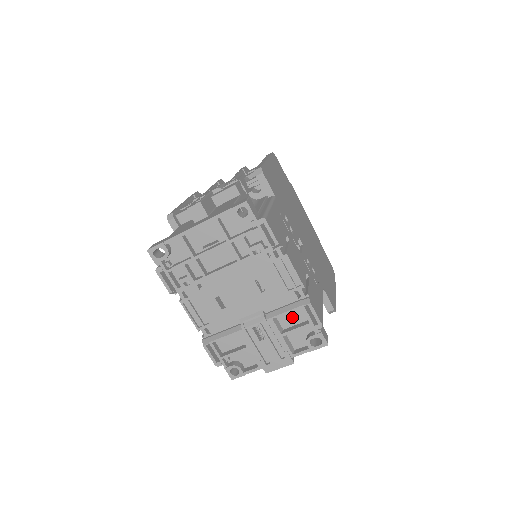
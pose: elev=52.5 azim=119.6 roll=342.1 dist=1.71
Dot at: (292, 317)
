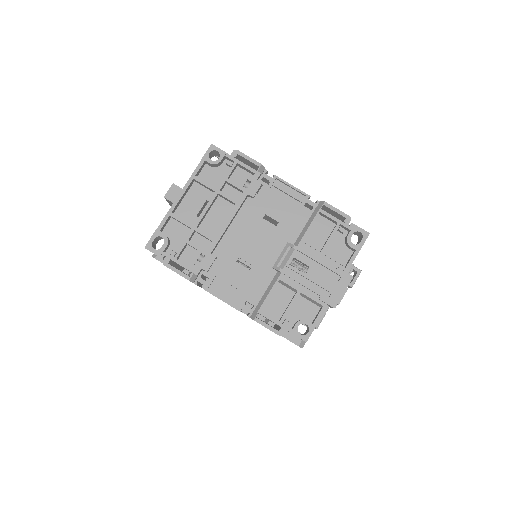
Dot at: (319, 233)
